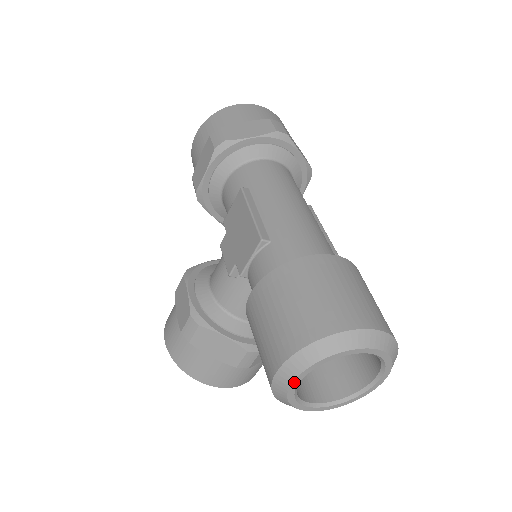
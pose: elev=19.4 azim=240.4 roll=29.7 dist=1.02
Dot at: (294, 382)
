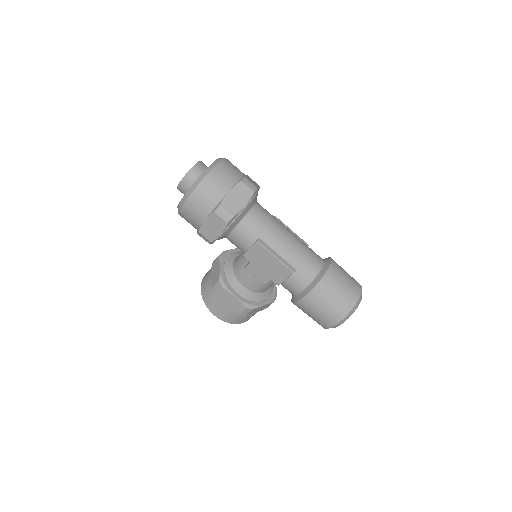
Dot at: (339, 325)
